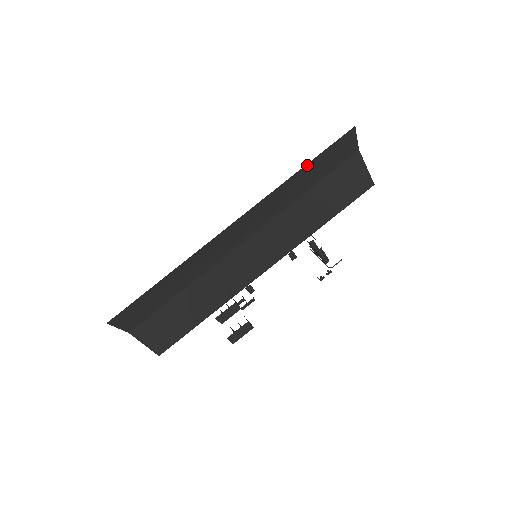
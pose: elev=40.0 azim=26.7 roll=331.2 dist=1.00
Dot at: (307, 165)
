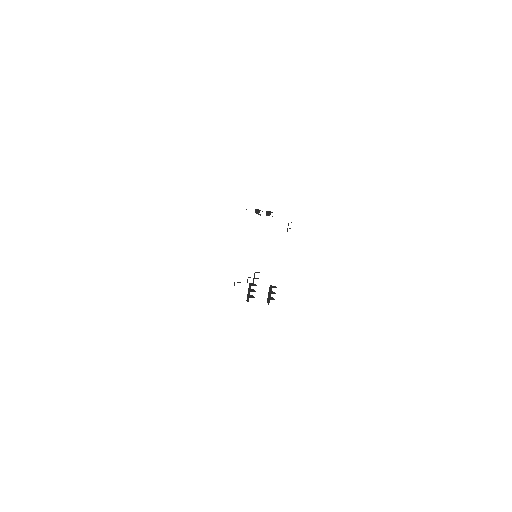
Dot at: occluded
